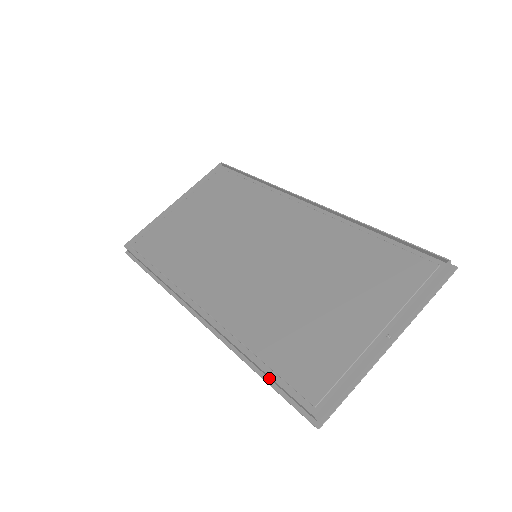
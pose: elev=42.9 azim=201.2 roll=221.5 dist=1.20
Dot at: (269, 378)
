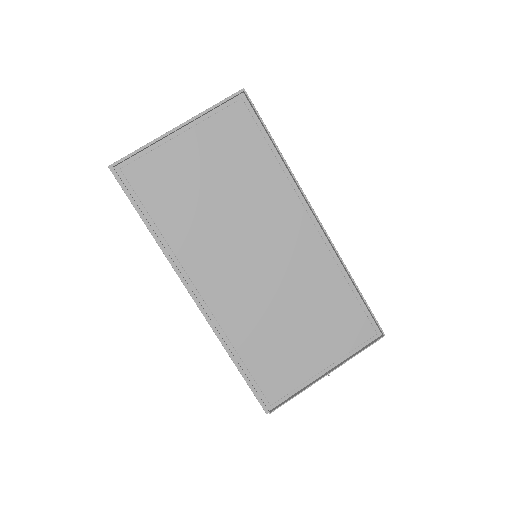
Dot at: occluded
